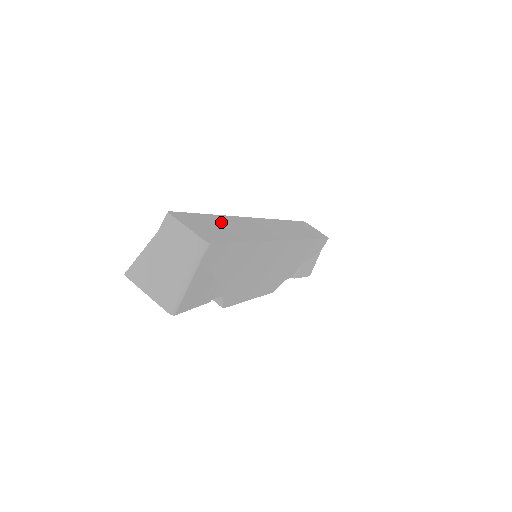
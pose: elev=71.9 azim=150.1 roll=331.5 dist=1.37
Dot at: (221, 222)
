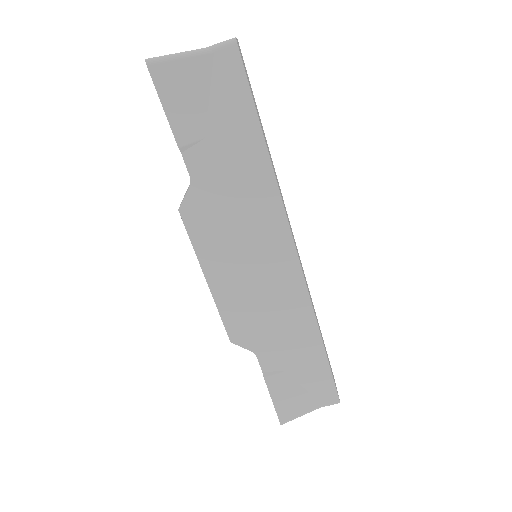
Dot at: occluded
